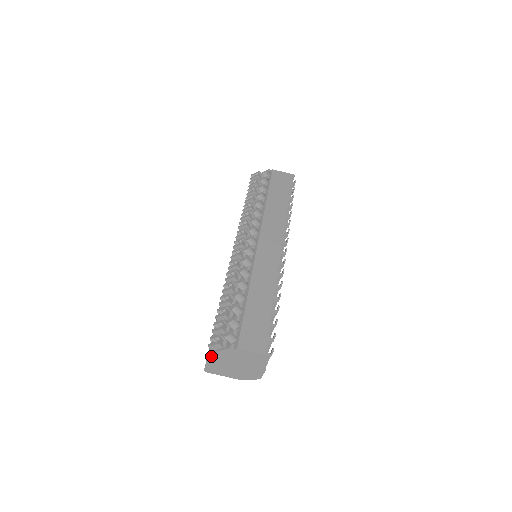
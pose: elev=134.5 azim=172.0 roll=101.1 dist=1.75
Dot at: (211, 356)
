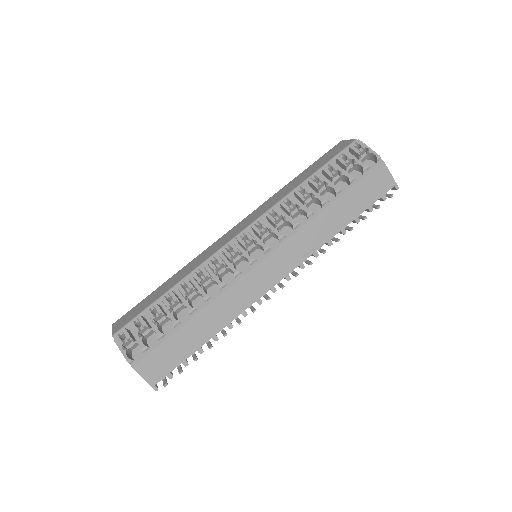
Dot at: (115, 339)
